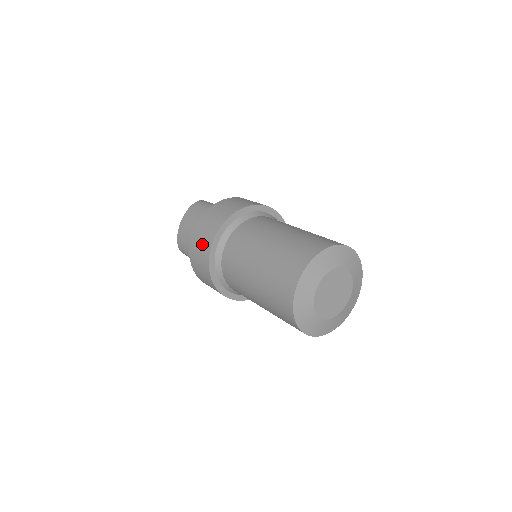
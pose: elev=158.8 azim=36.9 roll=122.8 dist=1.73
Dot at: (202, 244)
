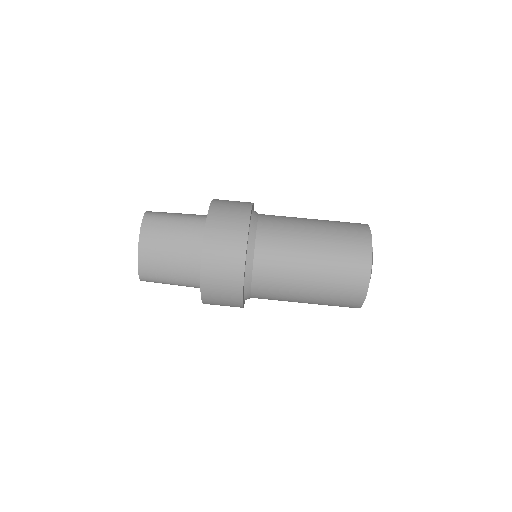
Dot at: (227, 268)
